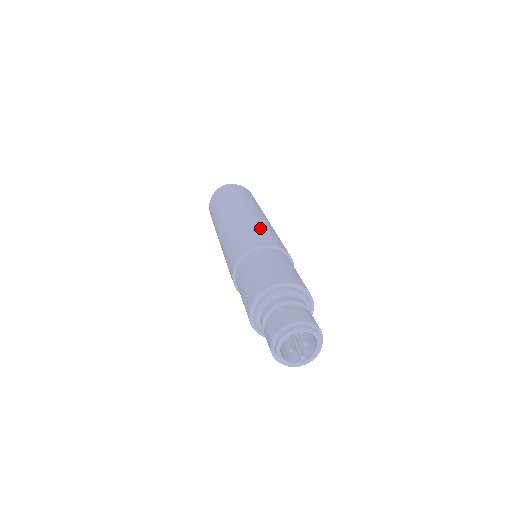
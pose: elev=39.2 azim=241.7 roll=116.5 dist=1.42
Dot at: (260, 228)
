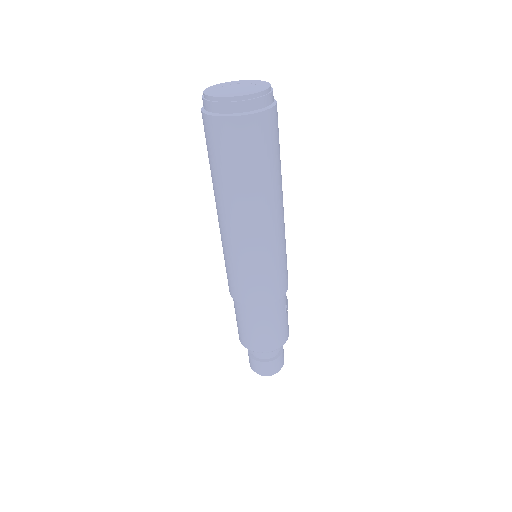
Dot at: (241, 273)
